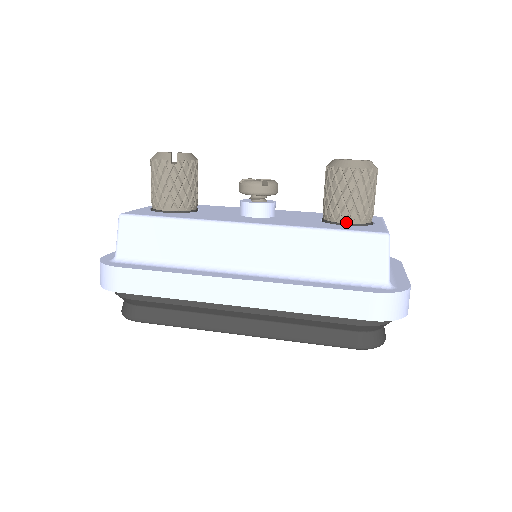
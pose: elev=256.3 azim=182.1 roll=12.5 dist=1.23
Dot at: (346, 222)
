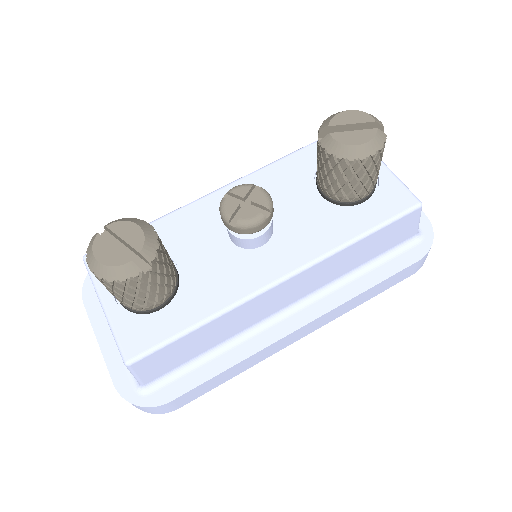
Dot at: (363, 198)
